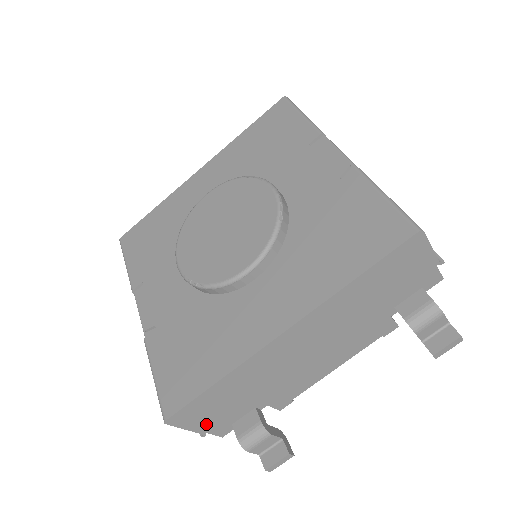
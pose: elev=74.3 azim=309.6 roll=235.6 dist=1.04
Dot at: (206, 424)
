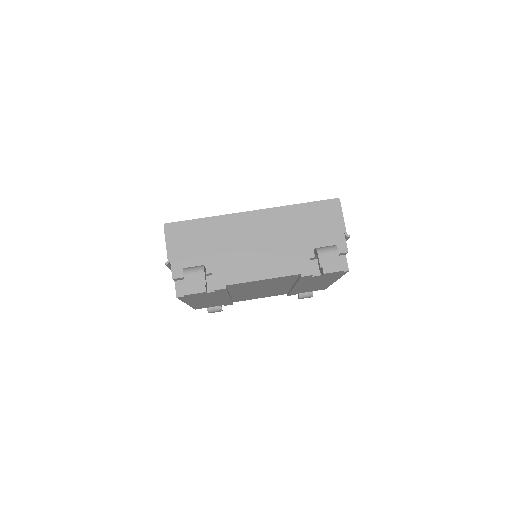
Dot at: (176, 252)
